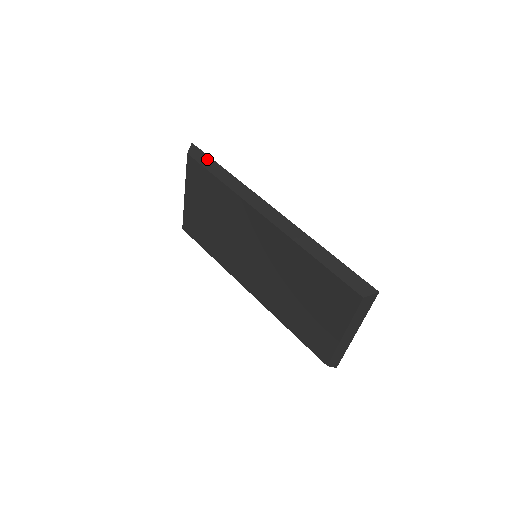
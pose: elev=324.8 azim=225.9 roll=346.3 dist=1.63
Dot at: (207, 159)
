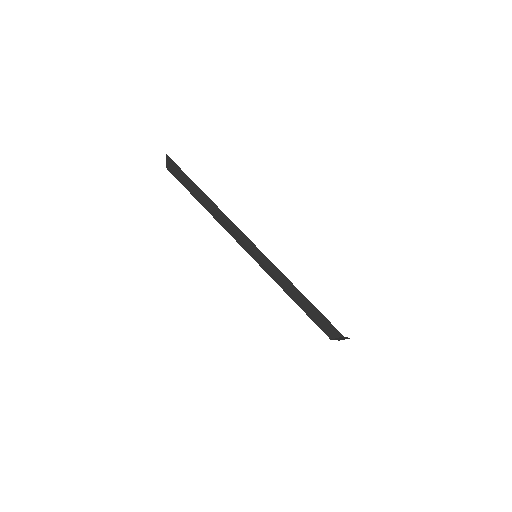
Dot at: (183, 175)
